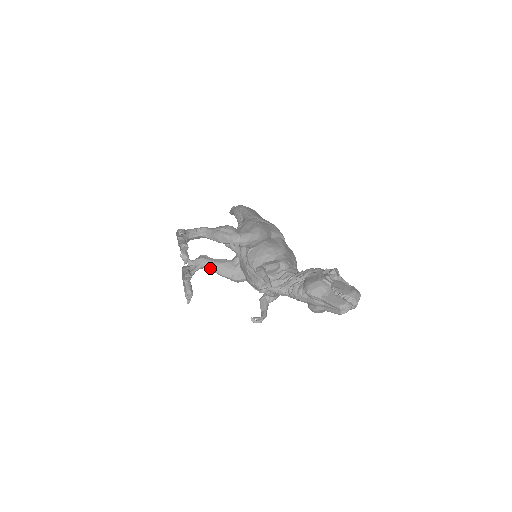
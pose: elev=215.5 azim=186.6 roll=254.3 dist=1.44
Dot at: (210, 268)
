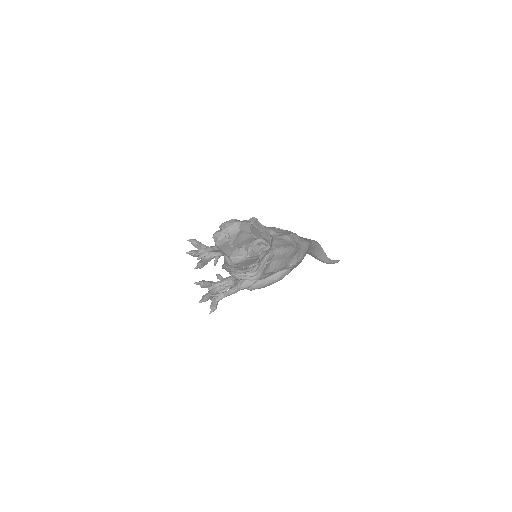
Dot at: (235, 282)
